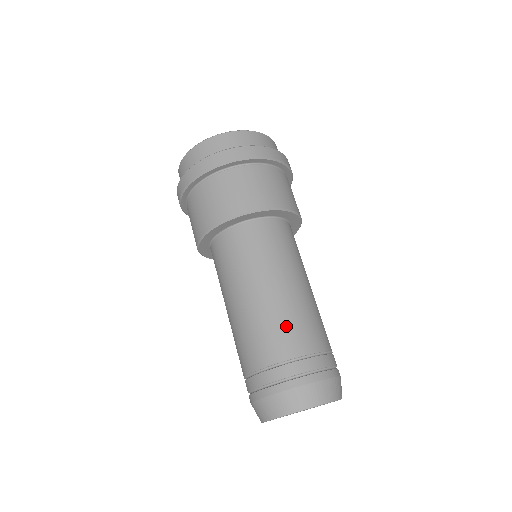
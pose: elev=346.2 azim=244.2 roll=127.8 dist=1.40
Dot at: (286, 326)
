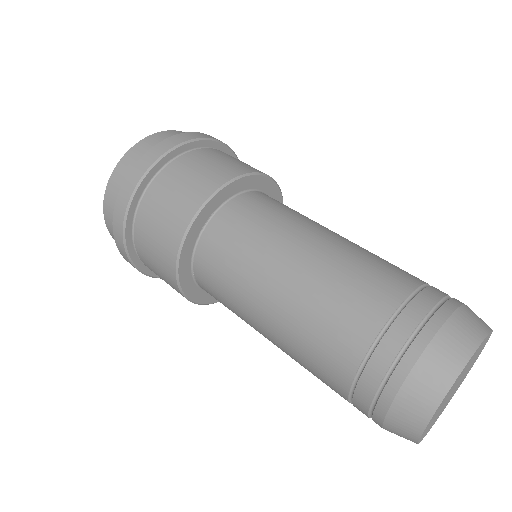
Dot at: (371, 265)
